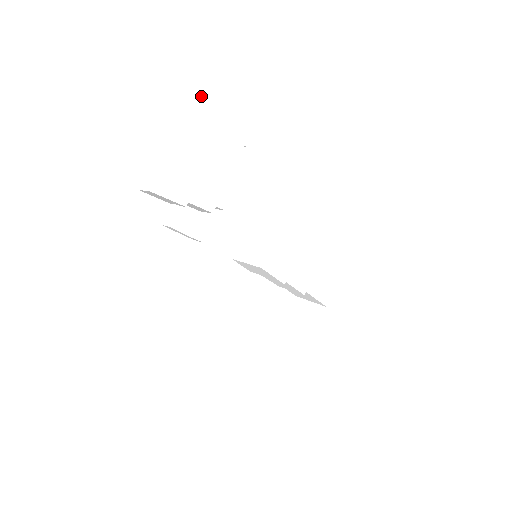
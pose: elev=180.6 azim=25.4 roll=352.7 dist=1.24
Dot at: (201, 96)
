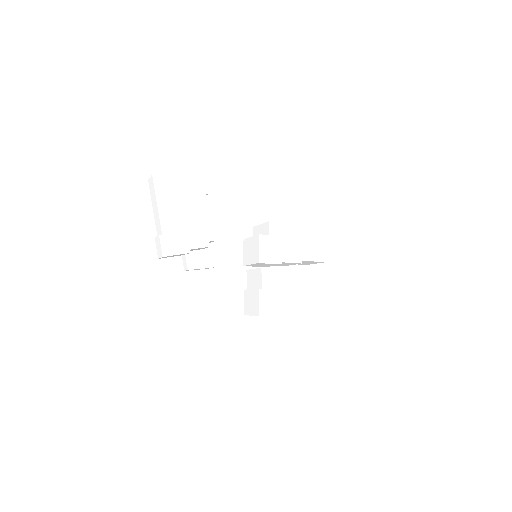
Dot at: (162, 184)
